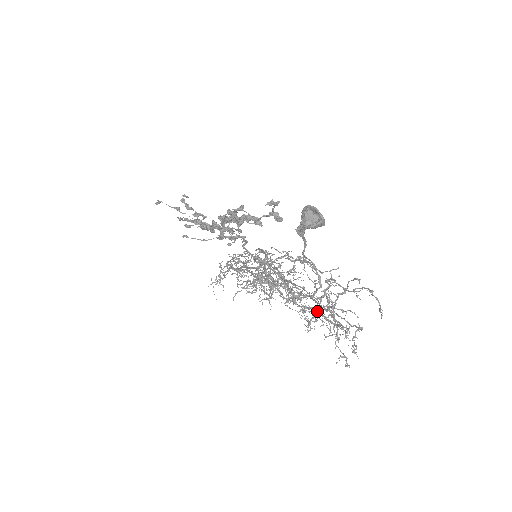
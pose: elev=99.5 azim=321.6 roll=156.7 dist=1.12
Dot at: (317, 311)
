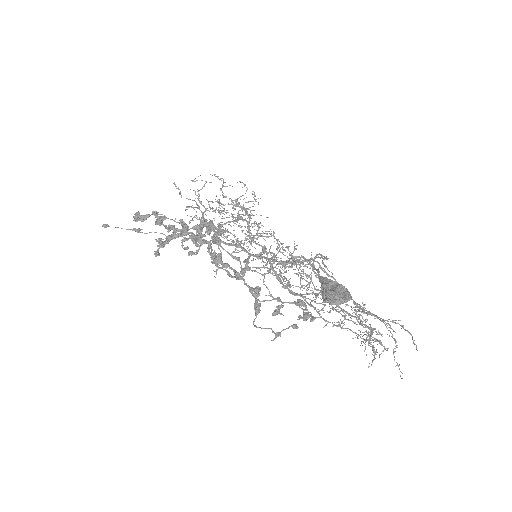
Dot at: (346, 313)
